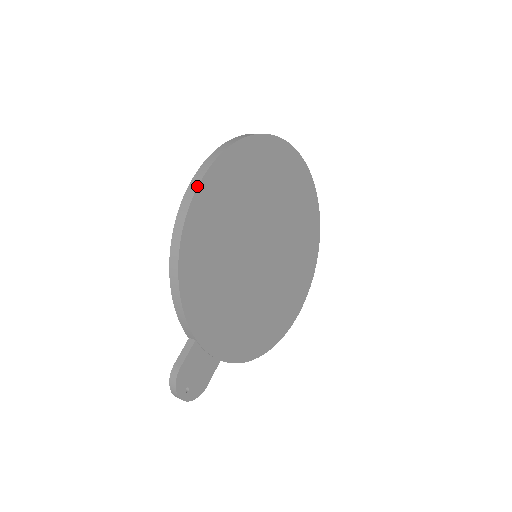
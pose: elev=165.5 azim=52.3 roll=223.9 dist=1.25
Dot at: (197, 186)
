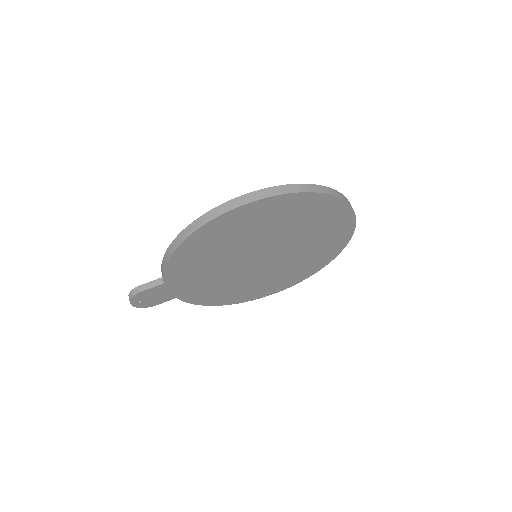
Dot at: (231, 209)
